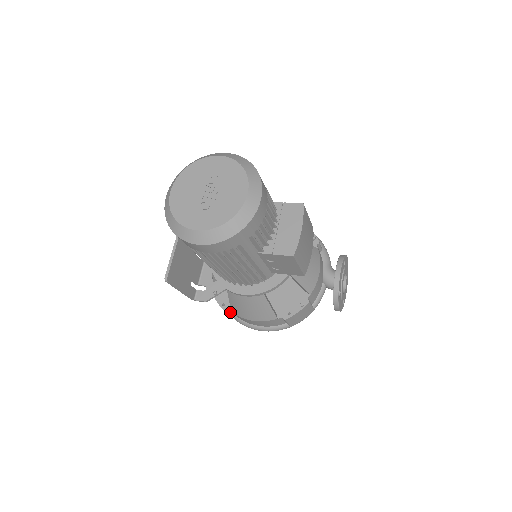
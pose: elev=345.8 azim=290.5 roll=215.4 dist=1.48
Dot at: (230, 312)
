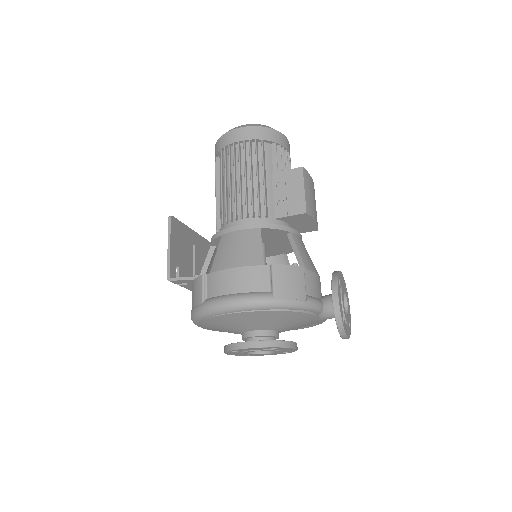
Dot at: (205, 284)
